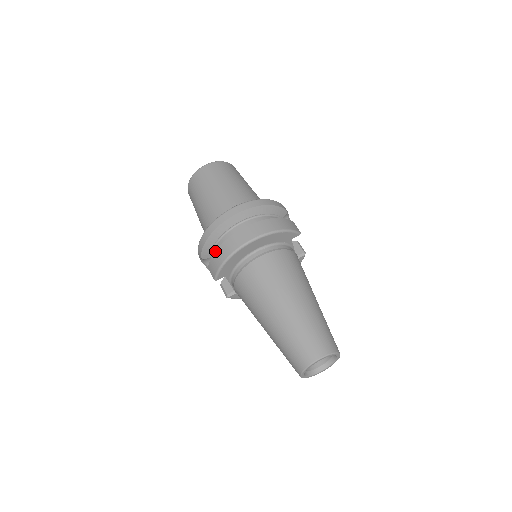
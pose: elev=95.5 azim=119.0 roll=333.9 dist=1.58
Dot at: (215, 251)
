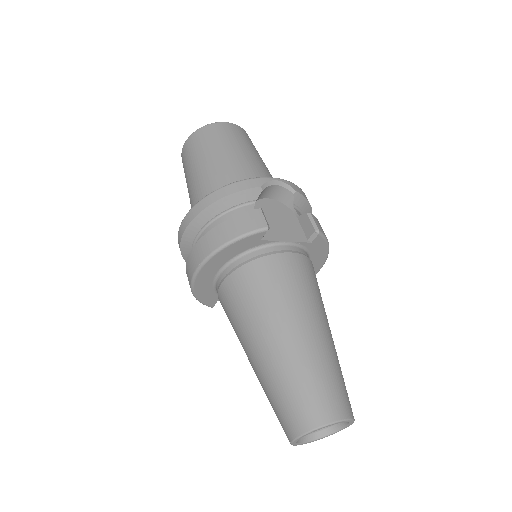
Dot at: occluded
